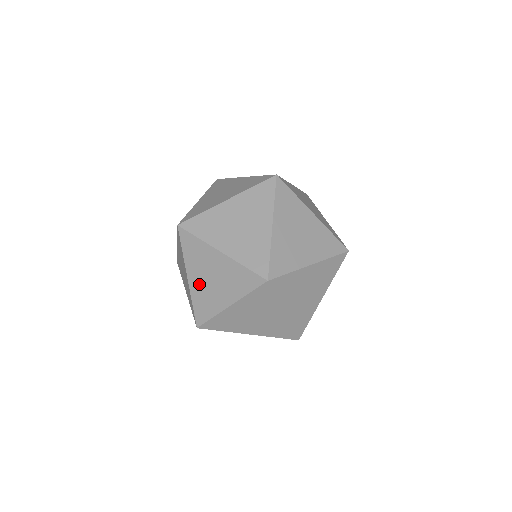
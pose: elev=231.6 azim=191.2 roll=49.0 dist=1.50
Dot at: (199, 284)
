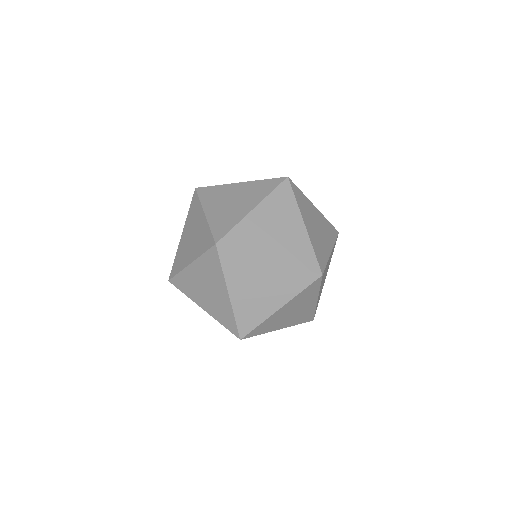
Dot at: (244, 297)
